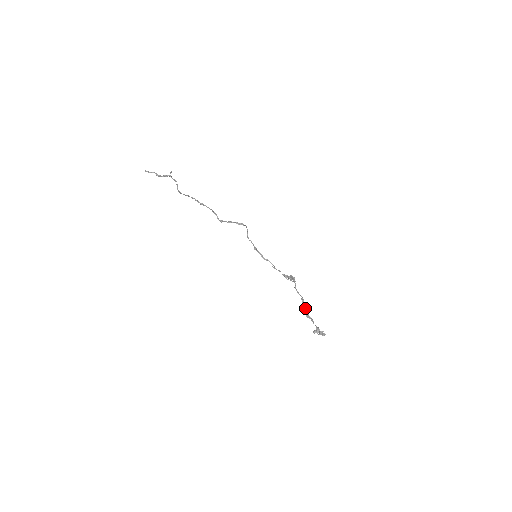
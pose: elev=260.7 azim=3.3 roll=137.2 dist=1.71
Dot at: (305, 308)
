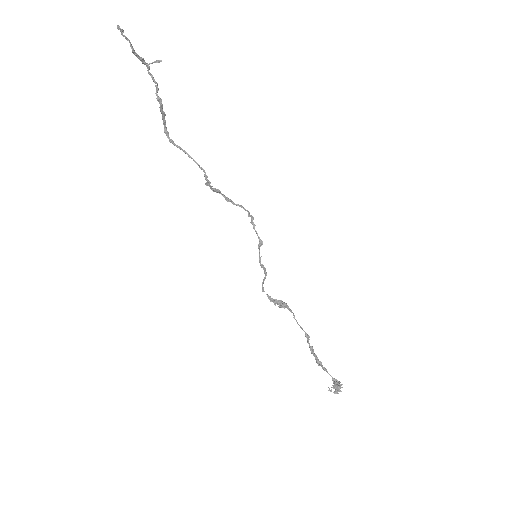
Dot at: (312, 350)
